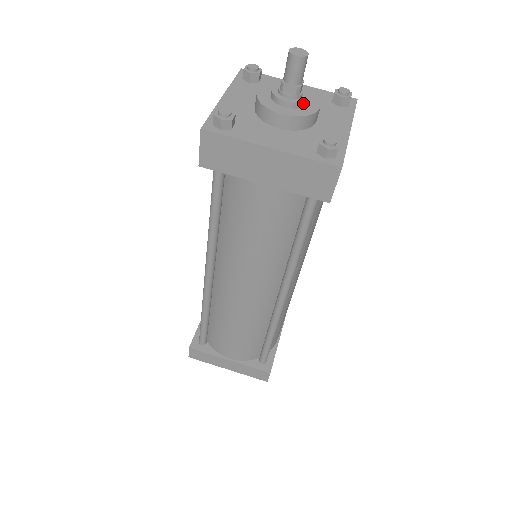
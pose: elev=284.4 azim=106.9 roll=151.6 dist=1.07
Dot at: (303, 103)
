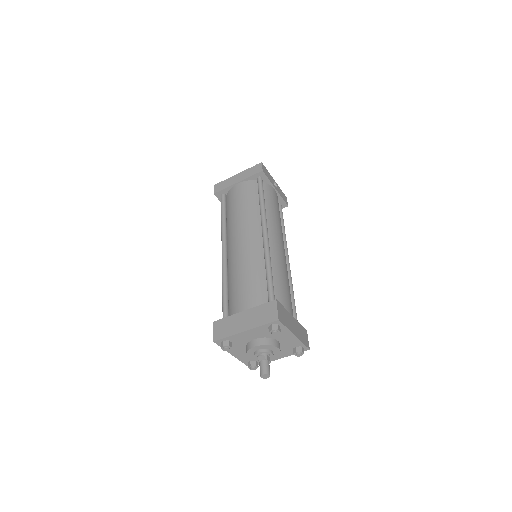
Dot at: (273, 355)
